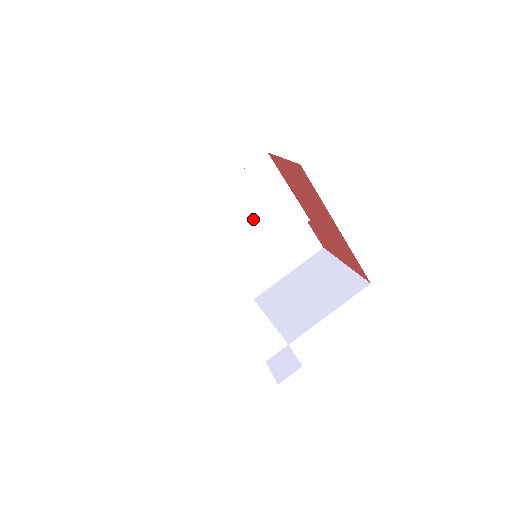
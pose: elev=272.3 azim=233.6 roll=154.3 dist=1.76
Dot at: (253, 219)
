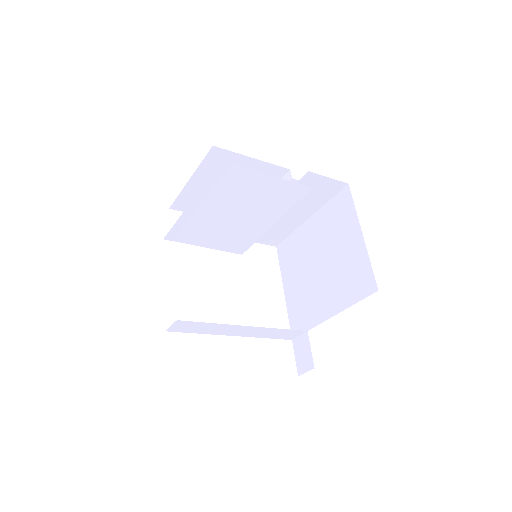
Dot at: (244, 209)
